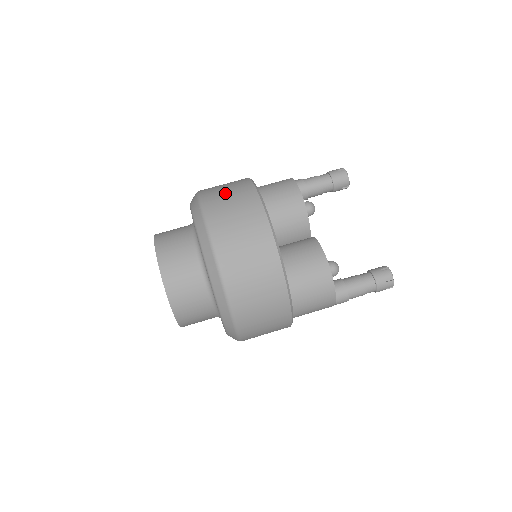
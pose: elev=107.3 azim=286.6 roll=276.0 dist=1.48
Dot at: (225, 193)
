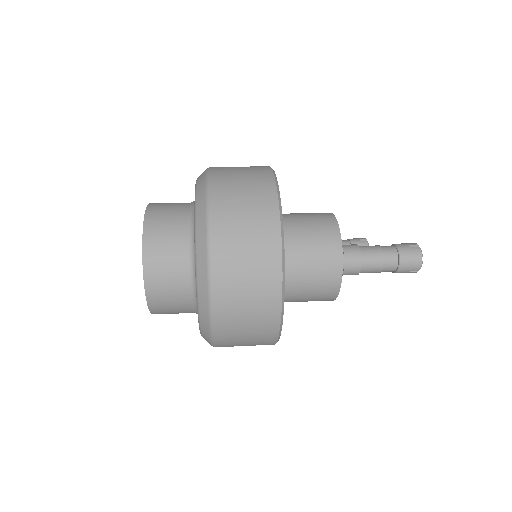
Dot at: occluded
